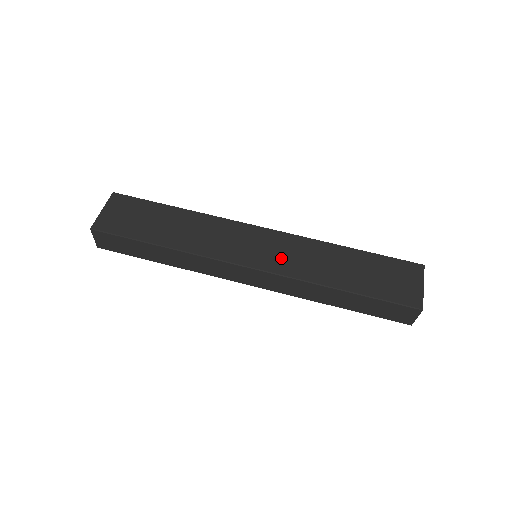
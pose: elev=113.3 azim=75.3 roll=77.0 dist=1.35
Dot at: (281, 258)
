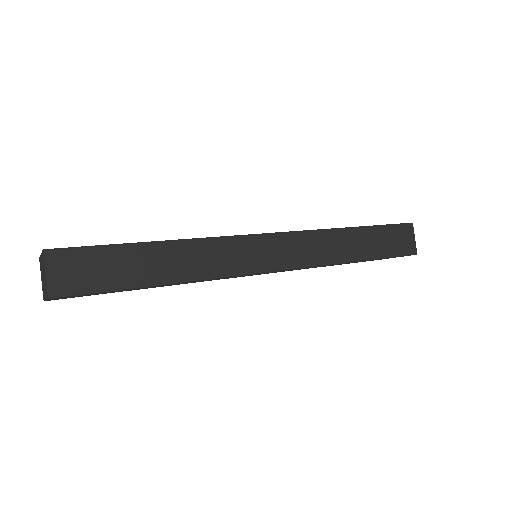
Dot at: occluded
